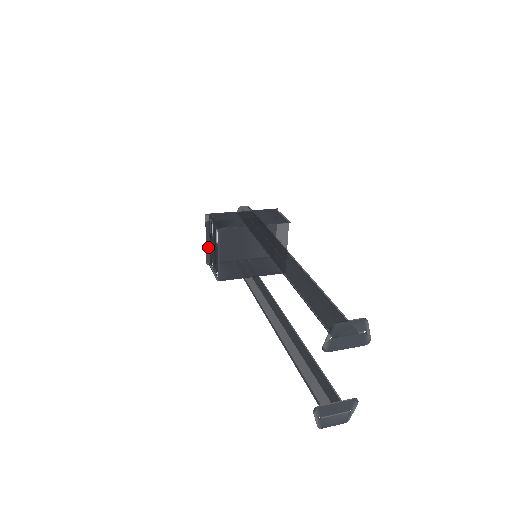
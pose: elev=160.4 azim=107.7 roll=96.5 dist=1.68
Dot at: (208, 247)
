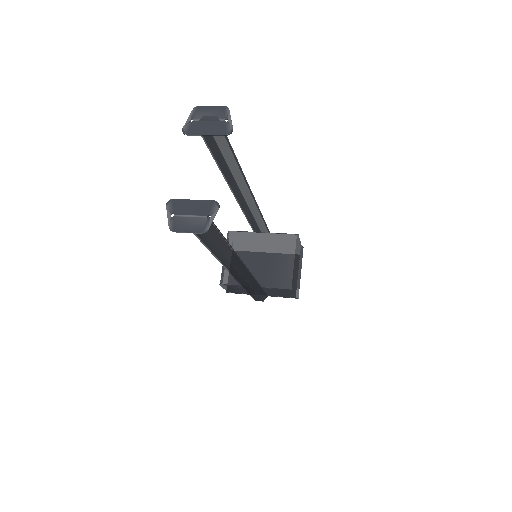
Dot at: occluded
